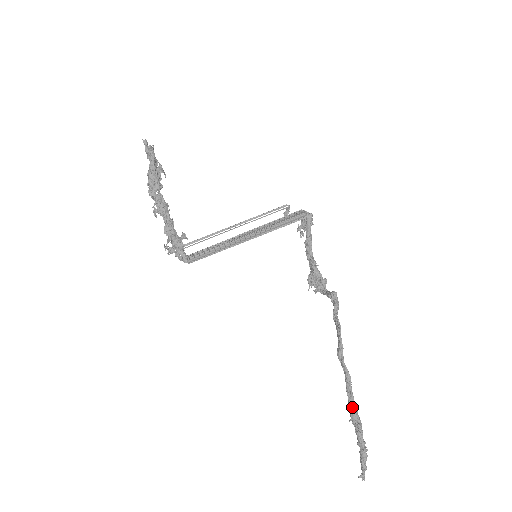
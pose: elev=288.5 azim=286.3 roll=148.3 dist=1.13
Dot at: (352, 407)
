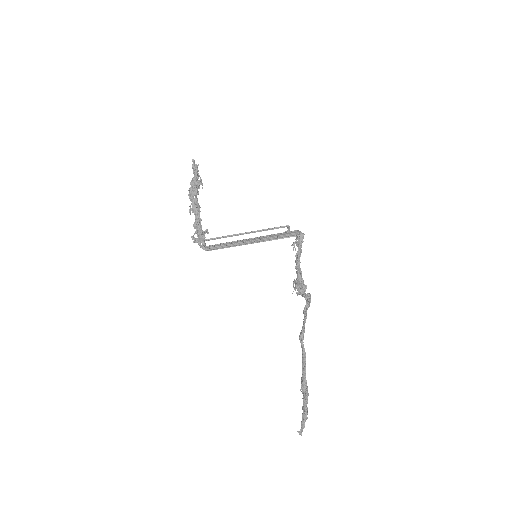
Dot at: (303, 379)
